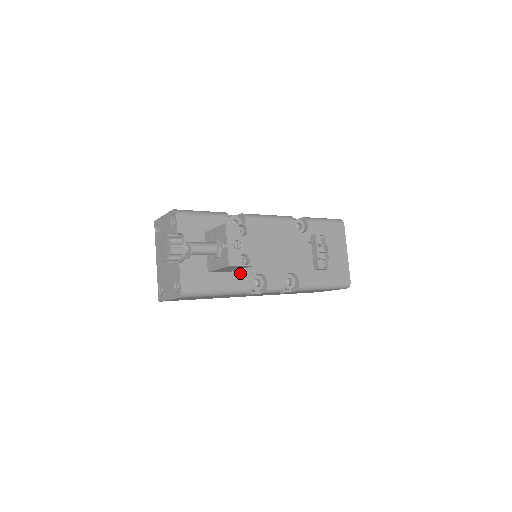
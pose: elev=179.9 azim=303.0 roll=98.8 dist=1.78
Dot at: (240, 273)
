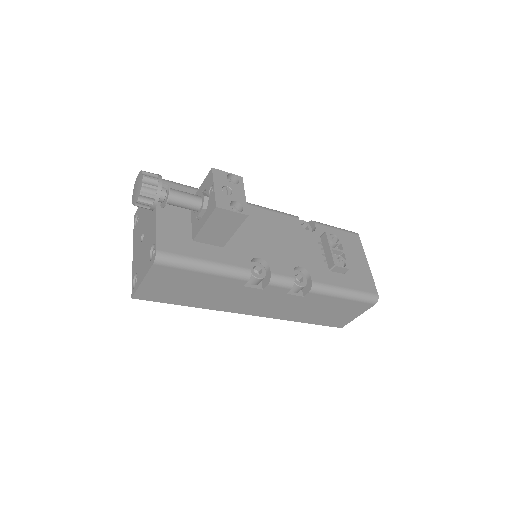
Dot at: (235, 252)
